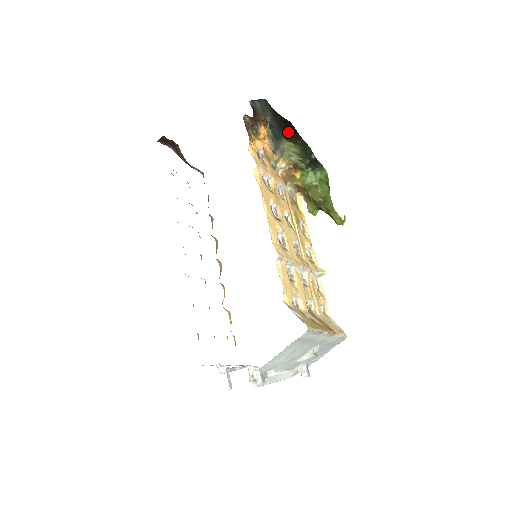
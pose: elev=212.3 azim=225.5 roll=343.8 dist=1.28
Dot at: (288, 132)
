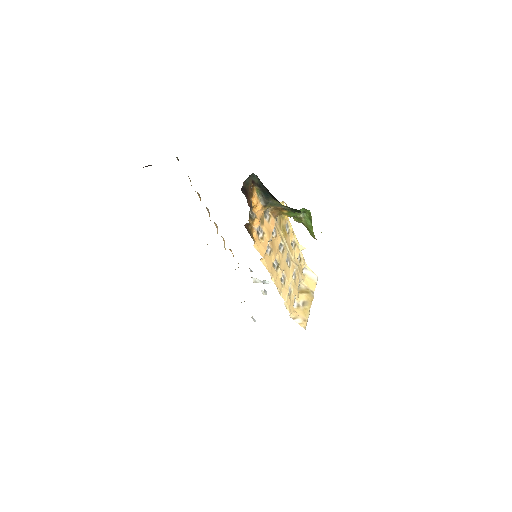
Dot at: (279, 202)
